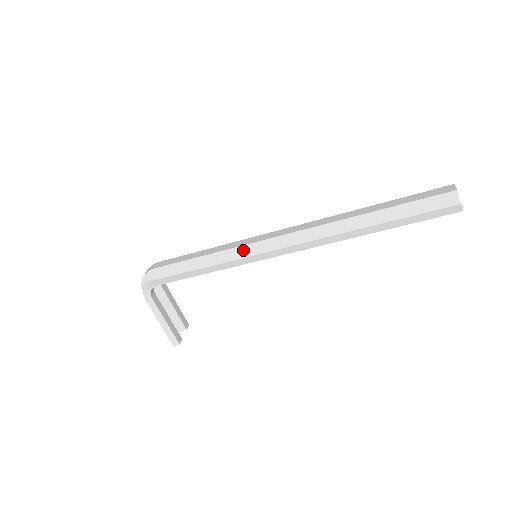
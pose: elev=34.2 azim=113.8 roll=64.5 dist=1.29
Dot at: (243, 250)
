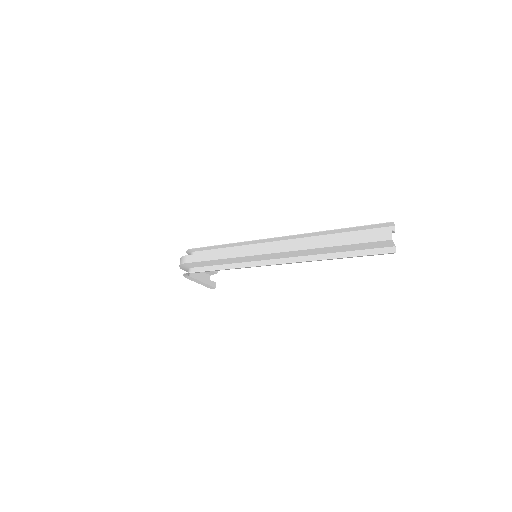
Dot at: (246, 258)
